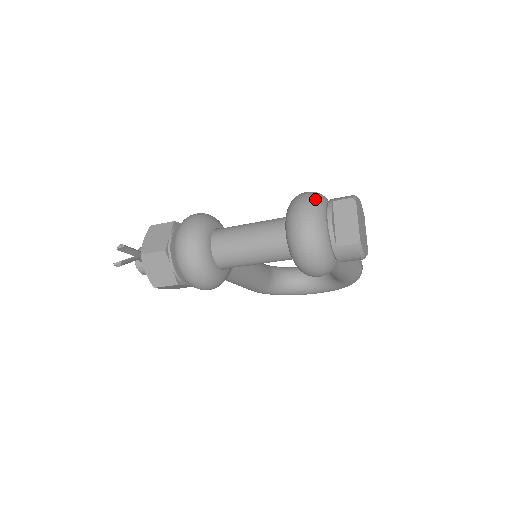
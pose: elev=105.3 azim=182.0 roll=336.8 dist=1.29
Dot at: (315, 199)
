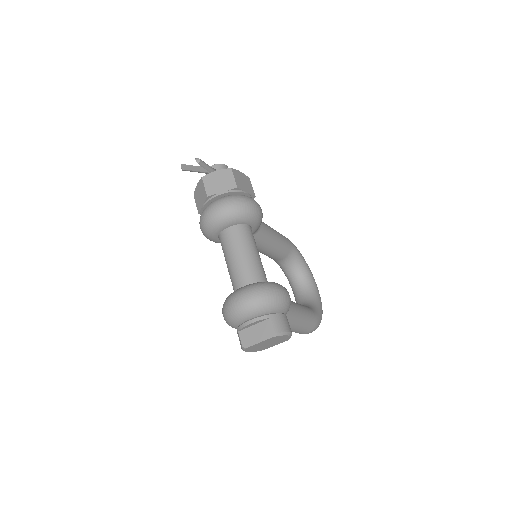
Dot at: (265, 304)
